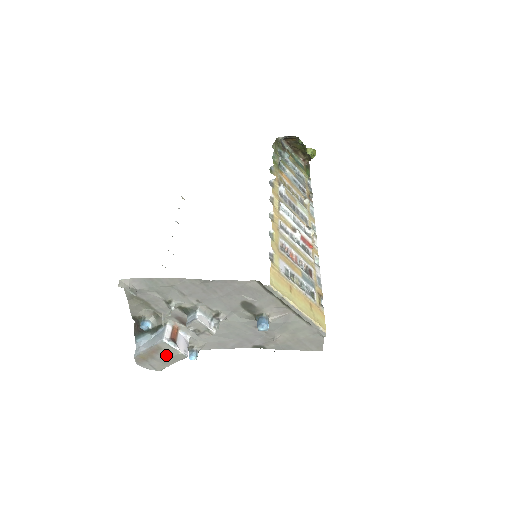
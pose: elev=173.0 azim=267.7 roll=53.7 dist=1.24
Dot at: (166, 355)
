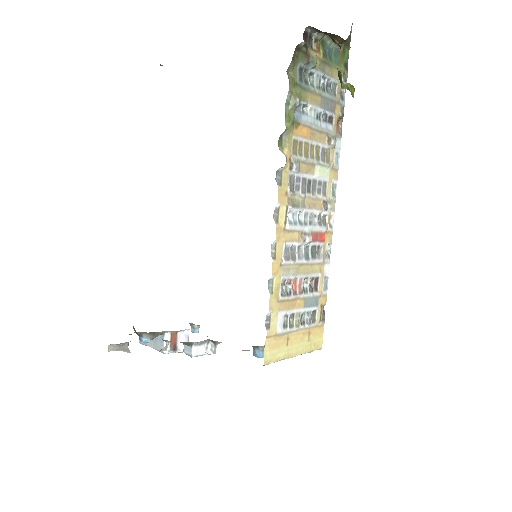
Dot at: occluded
